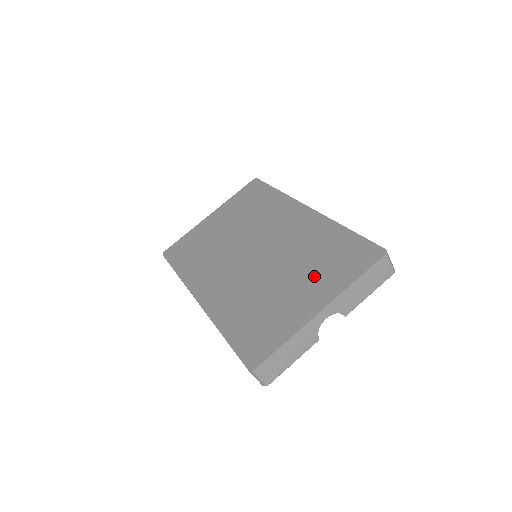
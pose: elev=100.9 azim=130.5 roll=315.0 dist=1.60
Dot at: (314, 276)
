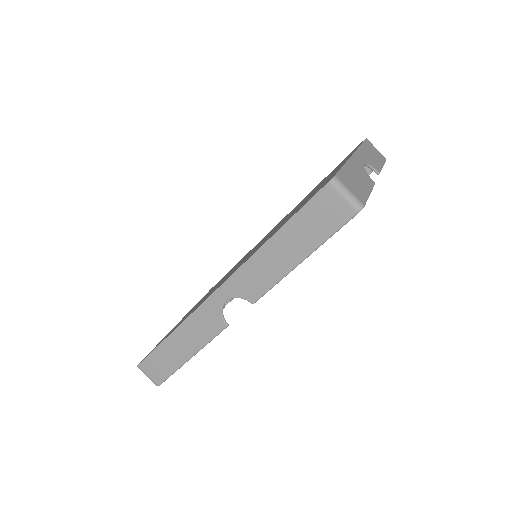
Dot at: (324, 180)
